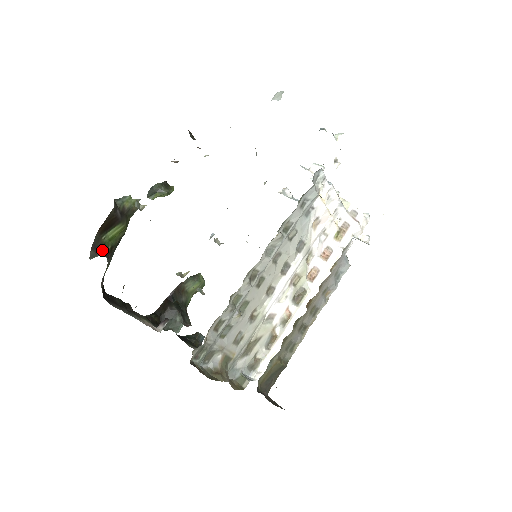
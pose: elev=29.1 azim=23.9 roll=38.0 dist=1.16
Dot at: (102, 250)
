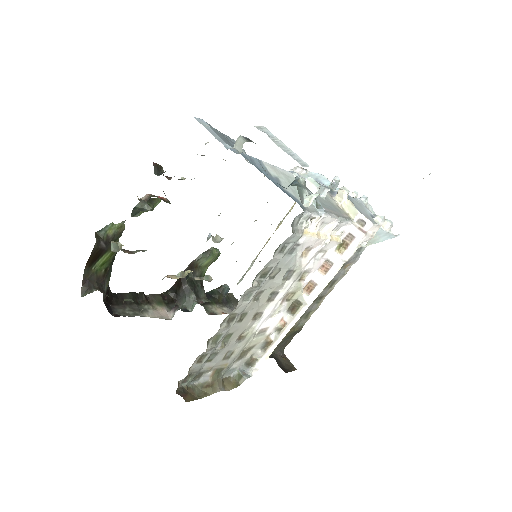
Dot at: (94, 279)
